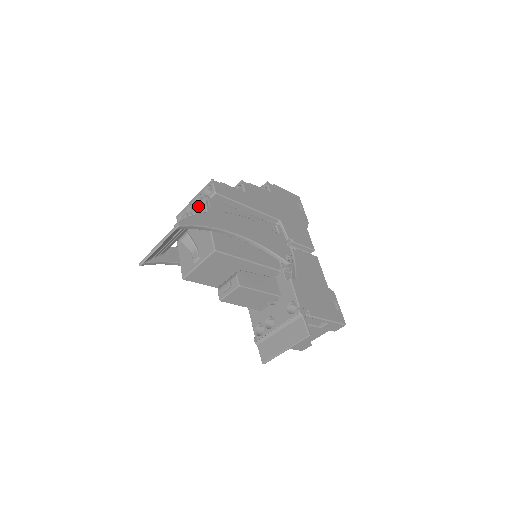
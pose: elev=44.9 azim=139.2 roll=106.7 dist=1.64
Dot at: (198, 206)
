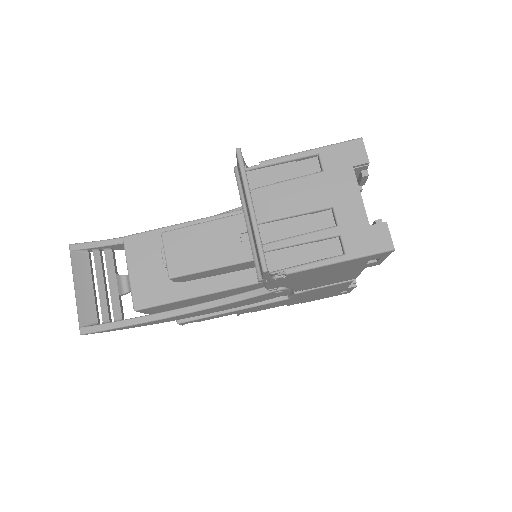
Dot at: occluded
